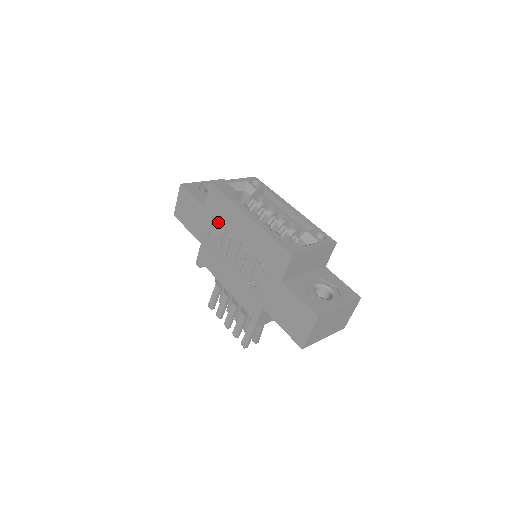
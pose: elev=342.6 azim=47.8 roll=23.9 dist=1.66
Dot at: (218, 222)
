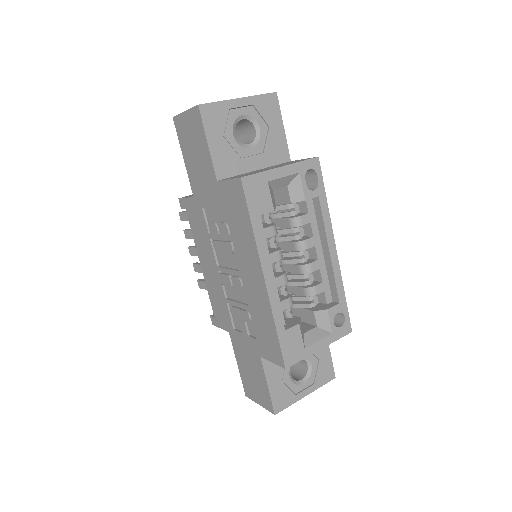
Dot at: (226, 218)
